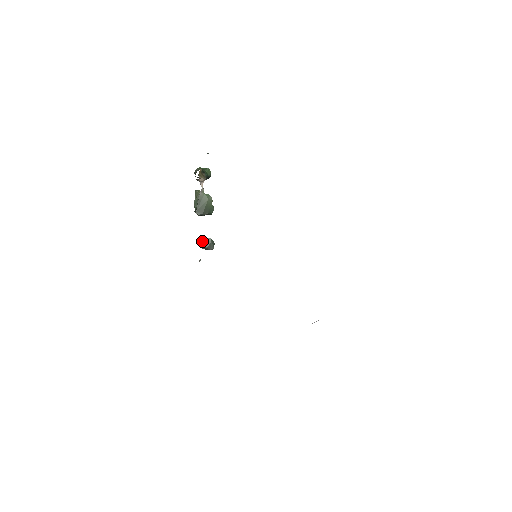
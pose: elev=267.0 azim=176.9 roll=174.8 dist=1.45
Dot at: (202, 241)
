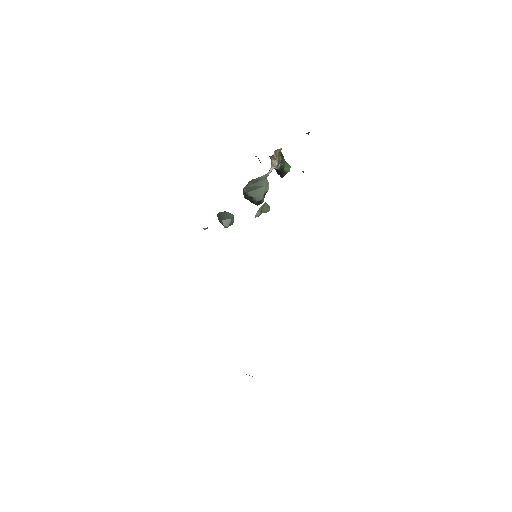
Dot at: (224, 212)
